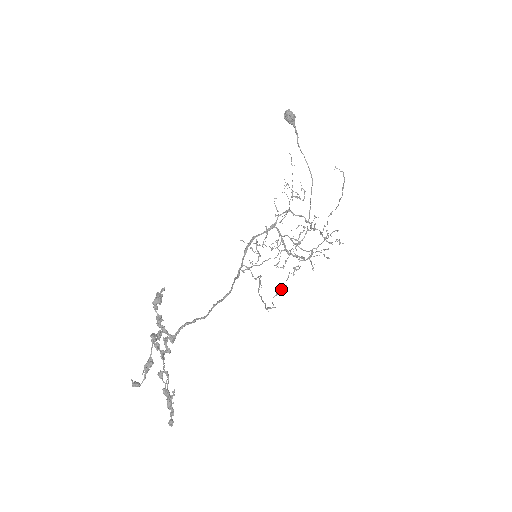
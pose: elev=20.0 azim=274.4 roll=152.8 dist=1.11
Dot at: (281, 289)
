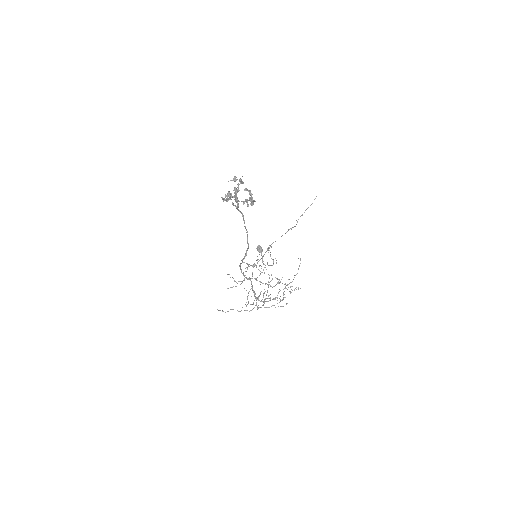
Dot at: (308, 207)
